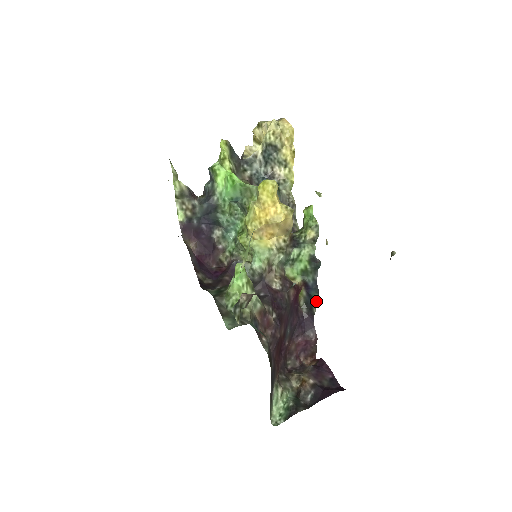
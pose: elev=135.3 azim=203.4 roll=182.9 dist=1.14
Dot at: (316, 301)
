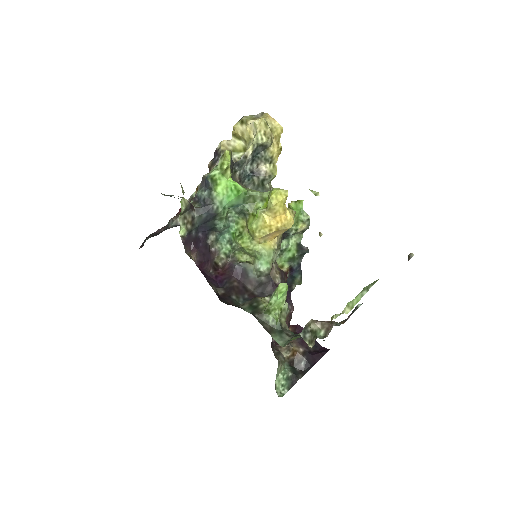
Dot at: (299, 281)
